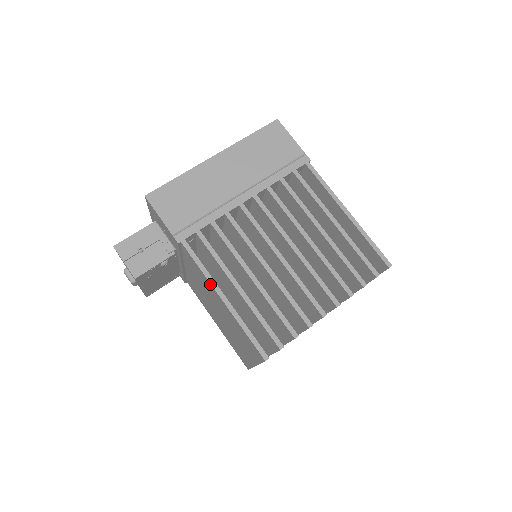
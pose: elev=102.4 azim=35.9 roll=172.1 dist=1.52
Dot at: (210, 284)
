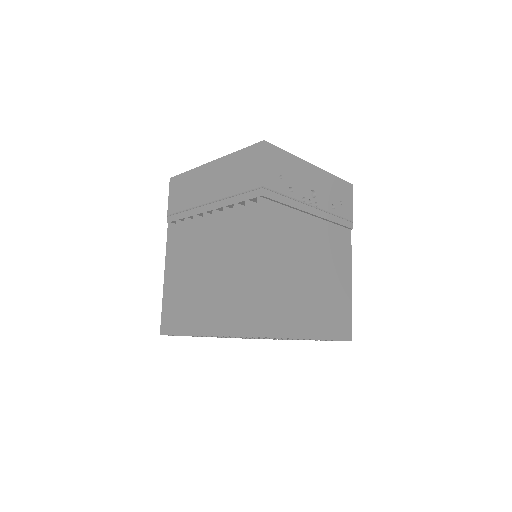
Dot at: (167, 262)
